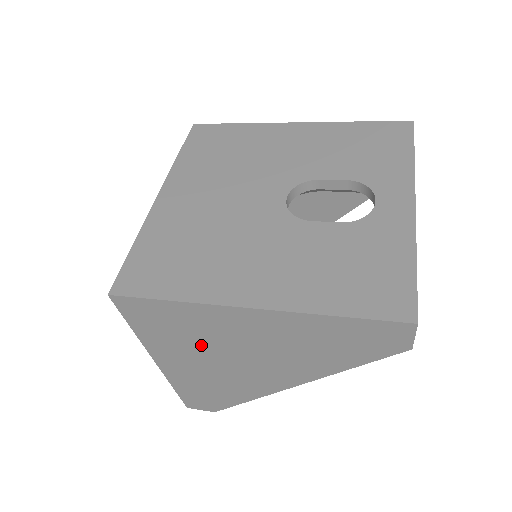
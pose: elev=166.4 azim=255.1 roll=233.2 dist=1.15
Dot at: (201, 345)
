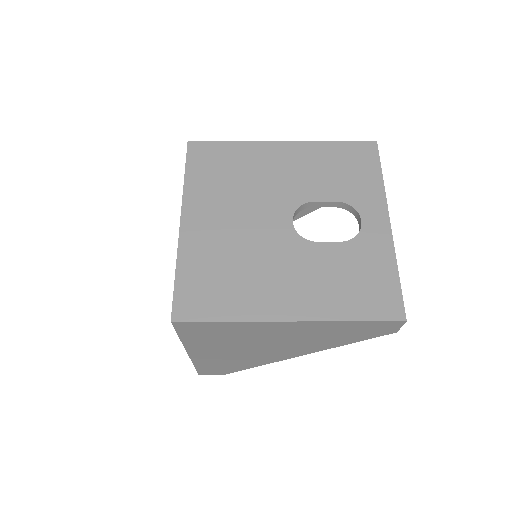
Dot at: (236, 341)
